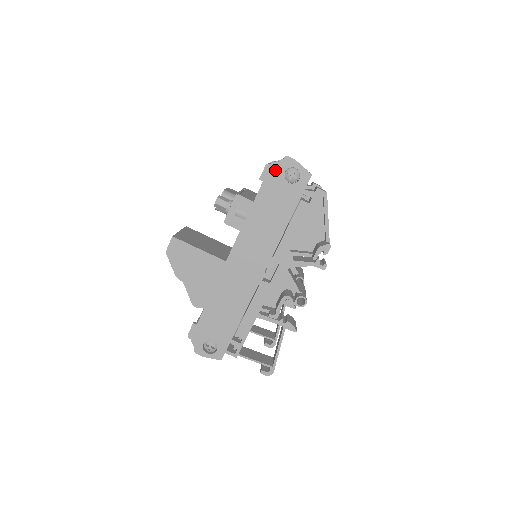
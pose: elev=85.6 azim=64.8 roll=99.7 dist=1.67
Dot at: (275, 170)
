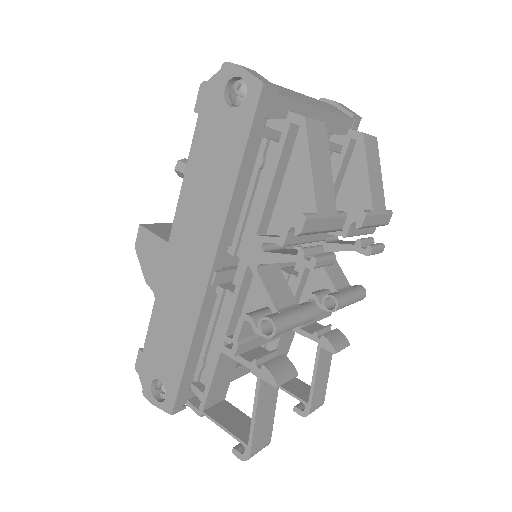
Dot at: (212, 90)
